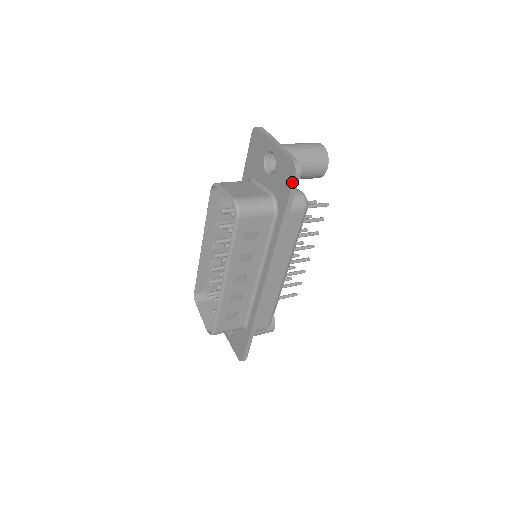
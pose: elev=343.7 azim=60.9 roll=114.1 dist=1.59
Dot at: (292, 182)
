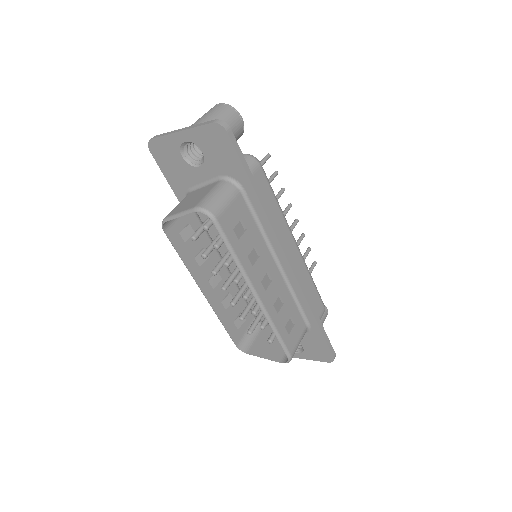
Dot at: (230, 142)
